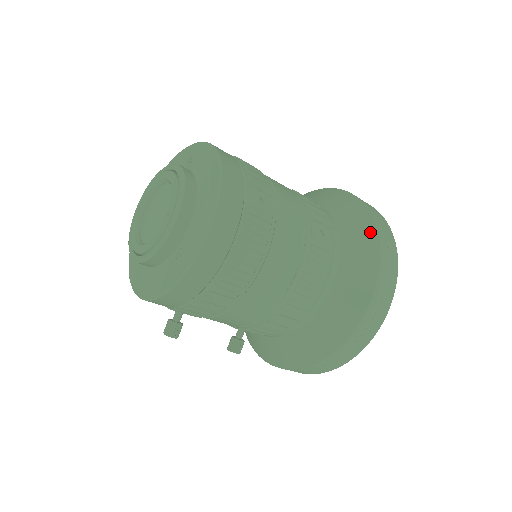
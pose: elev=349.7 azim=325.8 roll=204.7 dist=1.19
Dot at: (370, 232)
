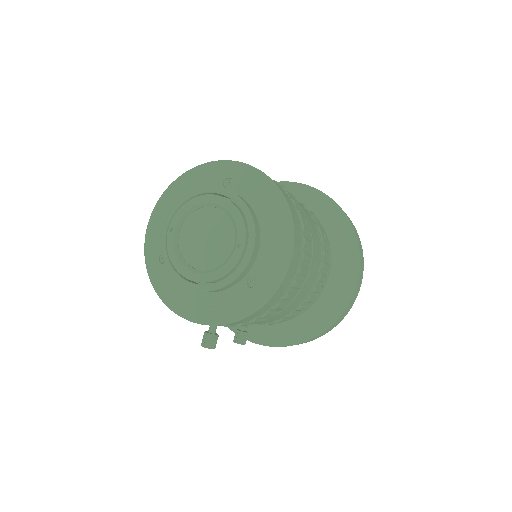
Dot at: (348, 229)
